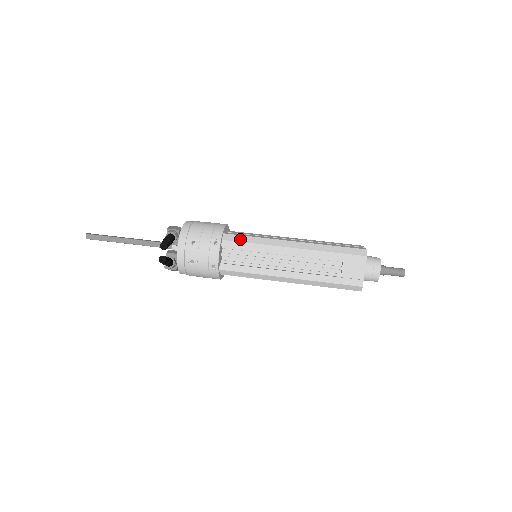
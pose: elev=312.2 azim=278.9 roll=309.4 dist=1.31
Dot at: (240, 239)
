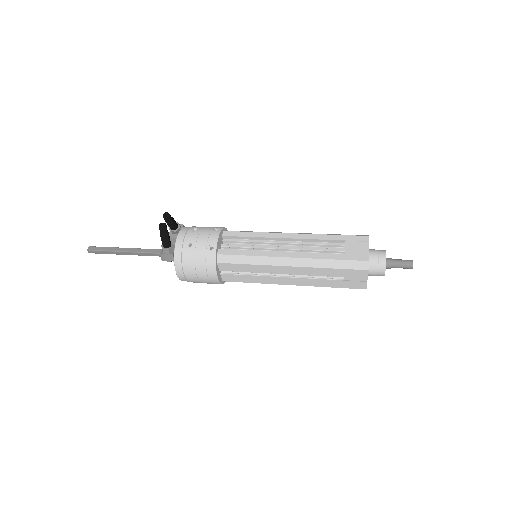
Dot at: (241, 231)
